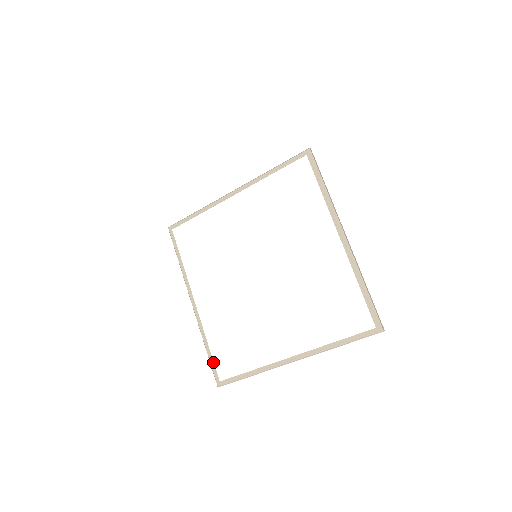
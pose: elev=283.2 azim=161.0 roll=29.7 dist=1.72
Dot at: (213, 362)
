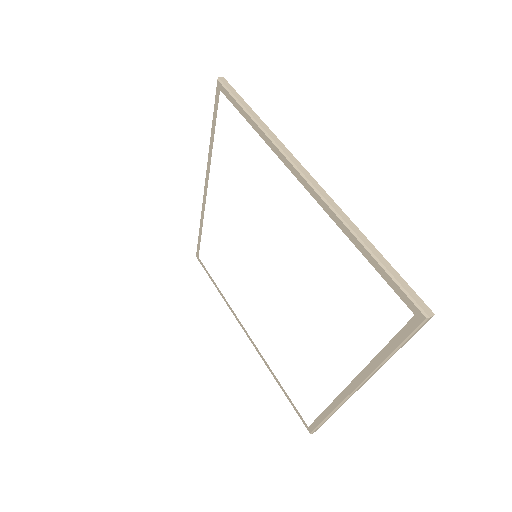
Dot at: (292, 403)
